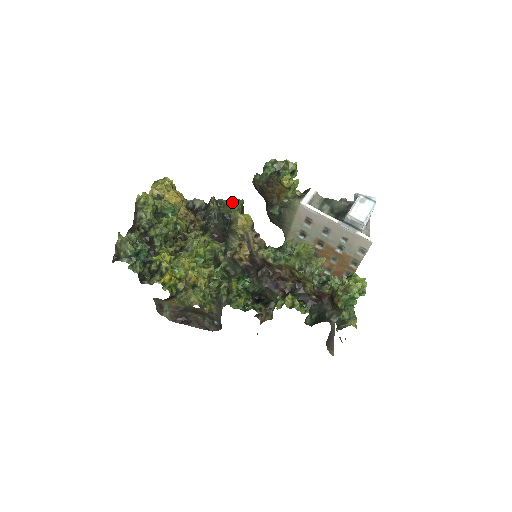
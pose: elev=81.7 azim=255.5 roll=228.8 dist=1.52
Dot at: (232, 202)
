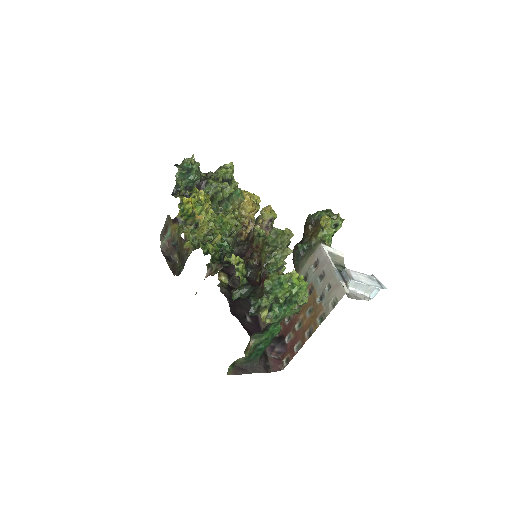
Dot at: occluded
